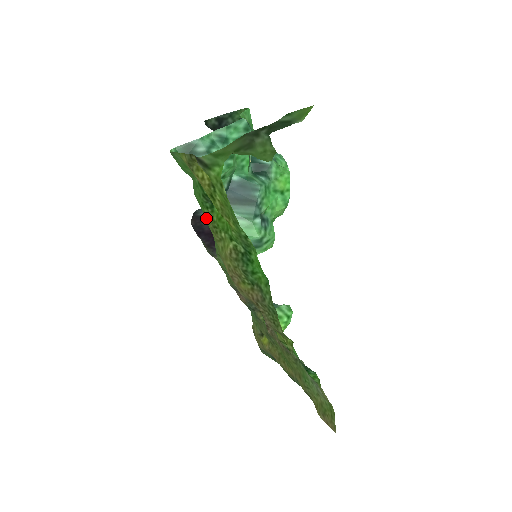
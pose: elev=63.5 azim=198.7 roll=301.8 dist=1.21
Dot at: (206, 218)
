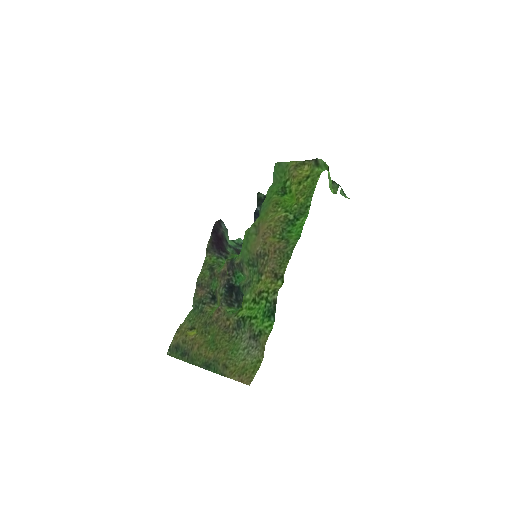
Dot at: (271, 200)
